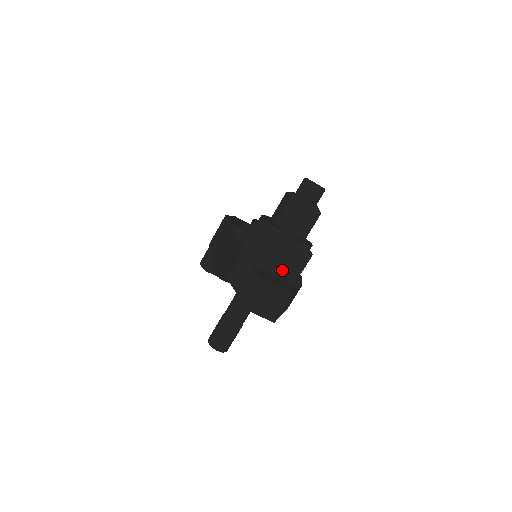
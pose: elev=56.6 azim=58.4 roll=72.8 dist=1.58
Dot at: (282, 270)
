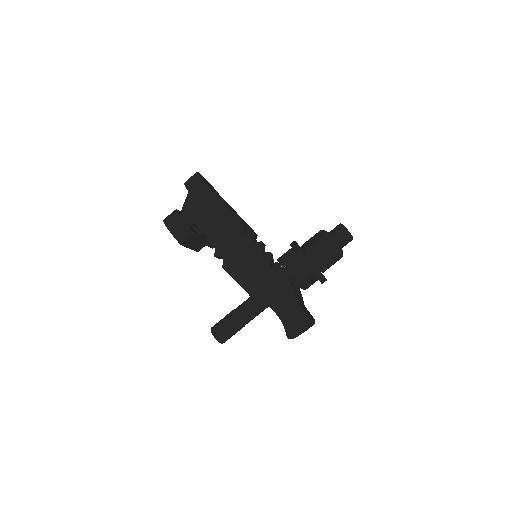
Dot at: occluded
